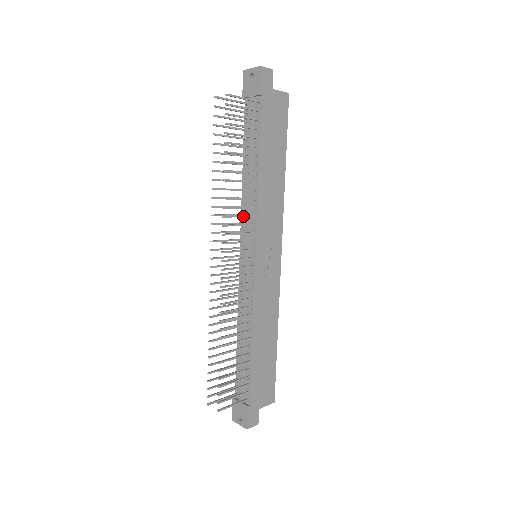
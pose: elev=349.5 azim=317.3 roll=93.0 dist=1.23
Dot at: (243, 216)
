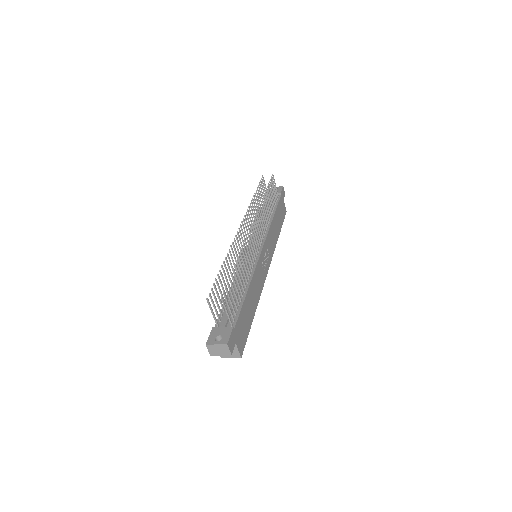
Dot at: (263, 223)
